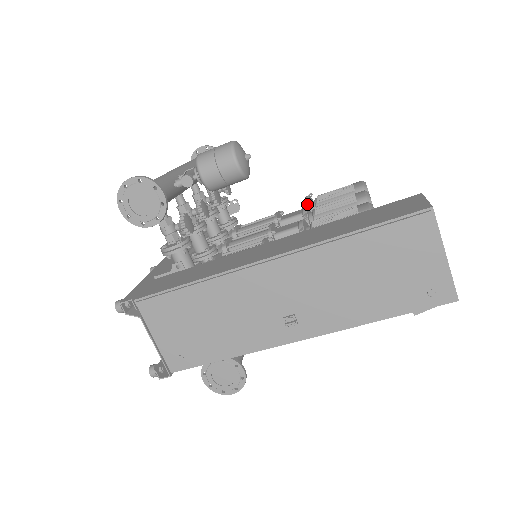
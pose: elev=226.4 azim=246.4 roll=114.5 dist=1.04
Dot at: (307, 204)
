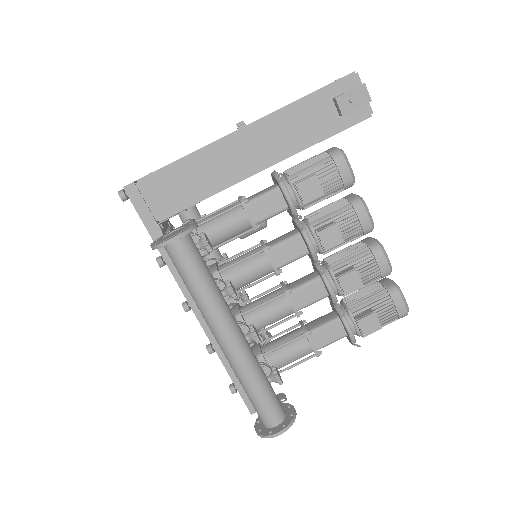
Dot at: occluded
